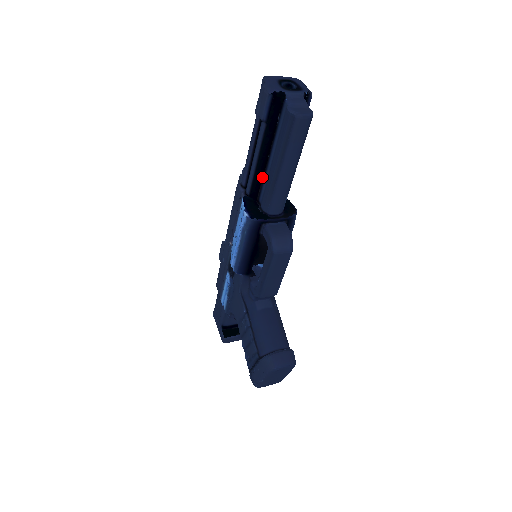
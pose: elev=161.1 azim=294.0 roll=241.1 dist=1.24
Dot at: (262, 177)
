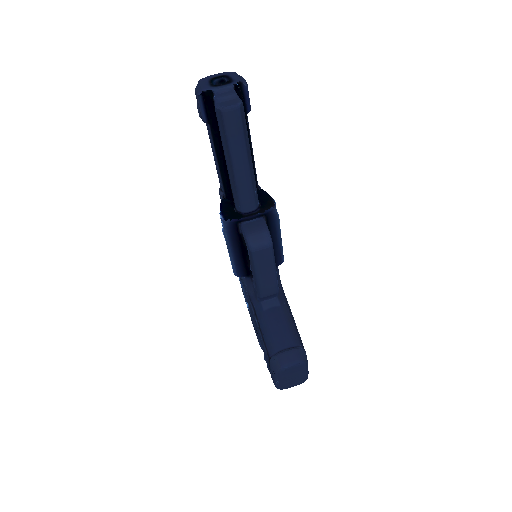
Dot at: (228, 177)
